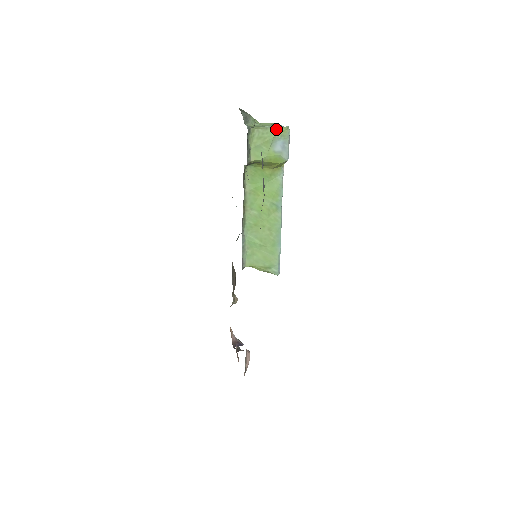
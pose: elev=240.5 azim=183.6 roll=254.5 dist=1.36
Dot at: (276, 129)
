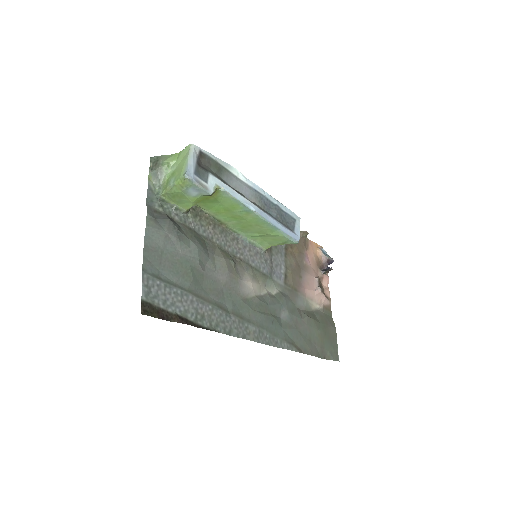
Dot at: (177, 184)
